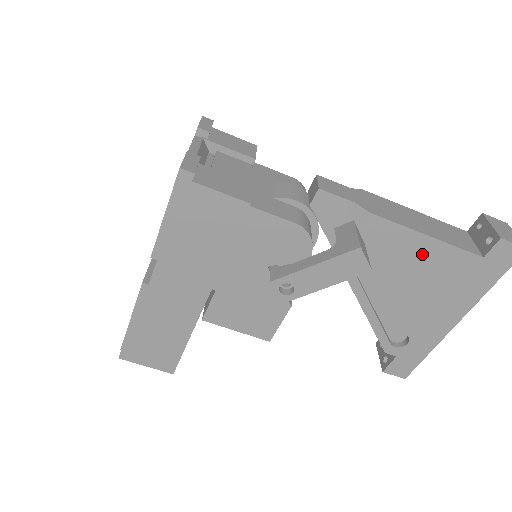
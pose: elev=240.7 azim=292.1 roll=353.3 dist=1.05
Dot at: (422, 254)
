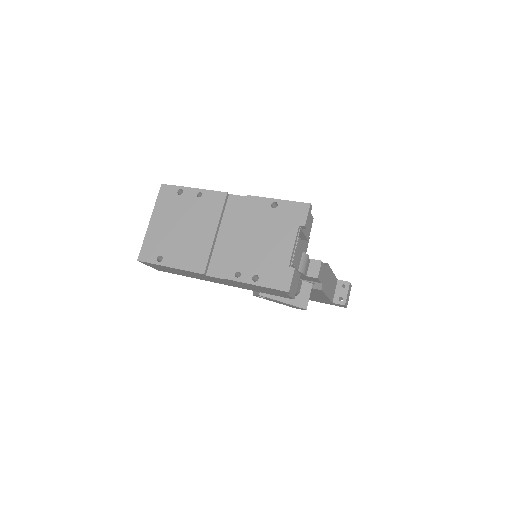
Dot at: (317, 295)
